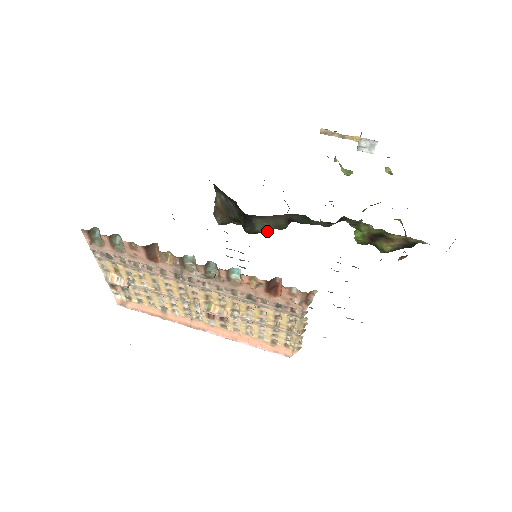
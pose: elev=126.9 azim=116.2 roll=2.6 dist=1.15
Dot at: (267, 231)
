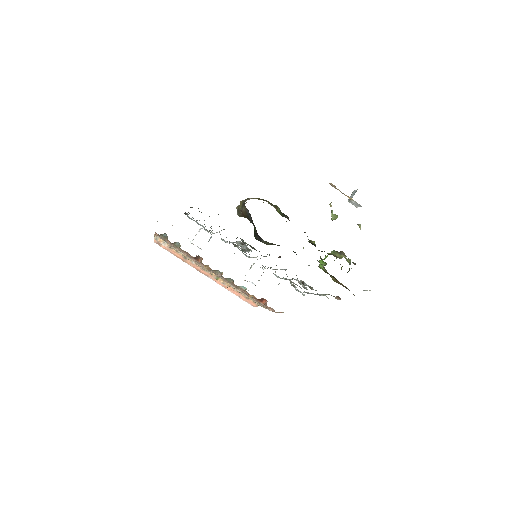
Dot at: occluded
